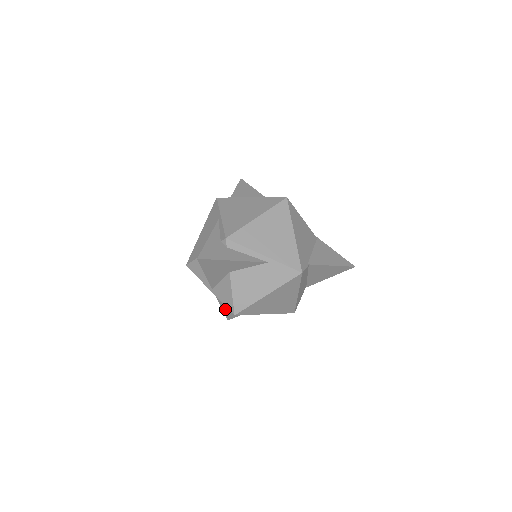
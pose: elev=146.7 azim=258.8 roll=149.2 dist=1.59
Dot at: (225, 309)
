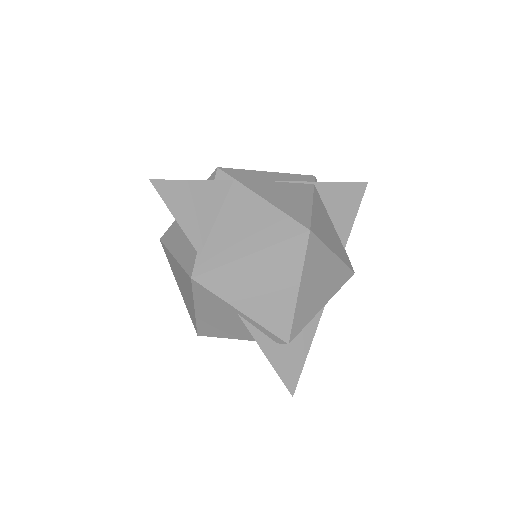
Dot at: occluded
